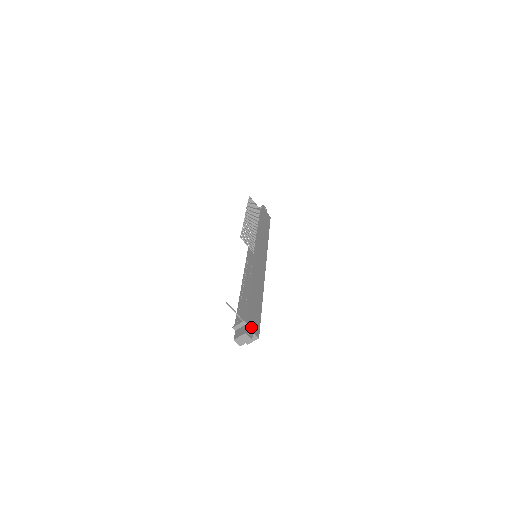
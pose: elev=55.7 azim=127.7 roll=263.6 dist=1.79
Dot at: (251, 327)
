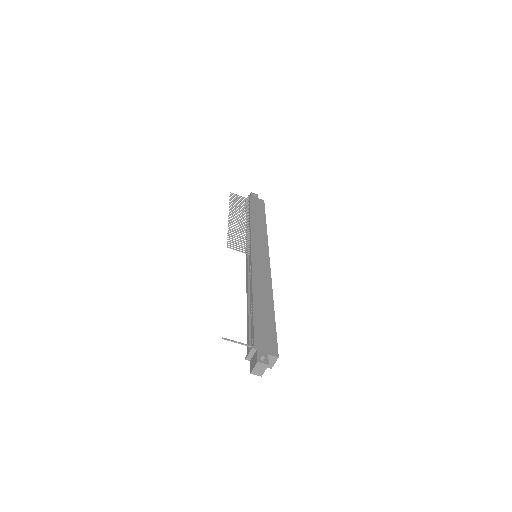
Dot at: (264, 350)
